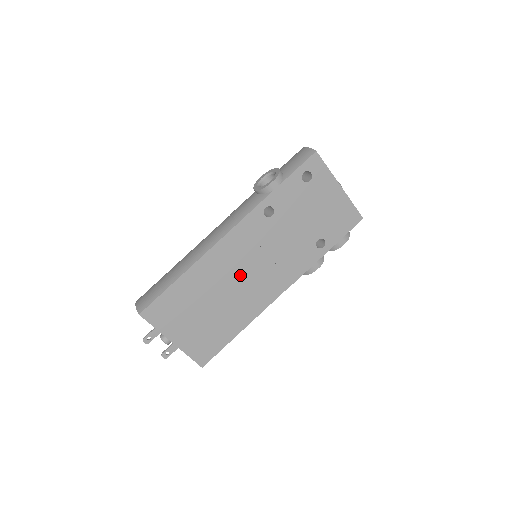
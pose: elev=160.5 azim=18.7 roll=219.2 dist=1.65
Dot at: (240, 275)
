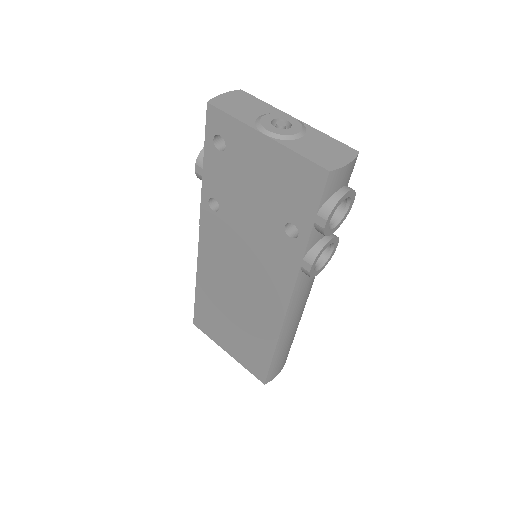
Dot at: (235, 284)
